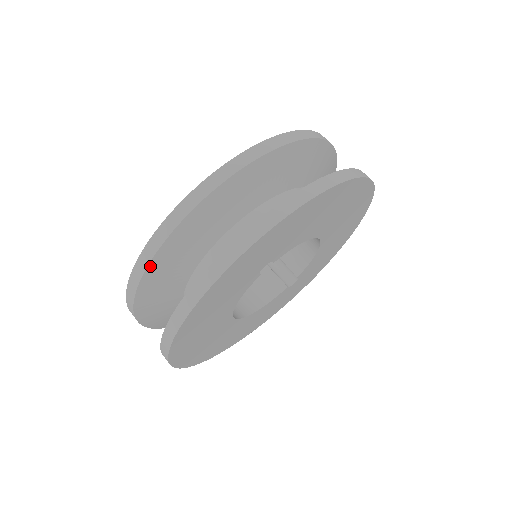
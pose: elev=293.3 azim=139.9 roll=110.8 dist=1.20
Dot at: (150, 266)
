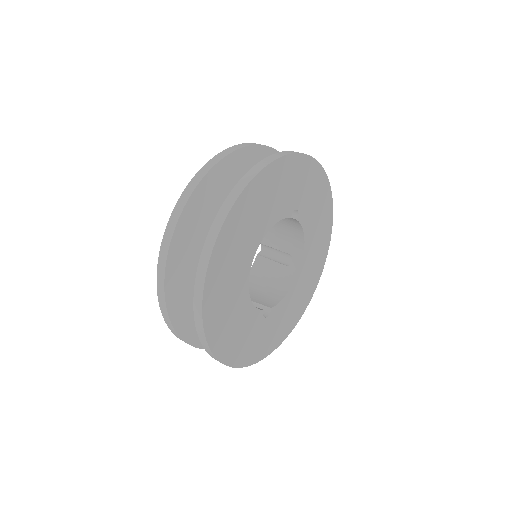
Dot at: (242, 150)
